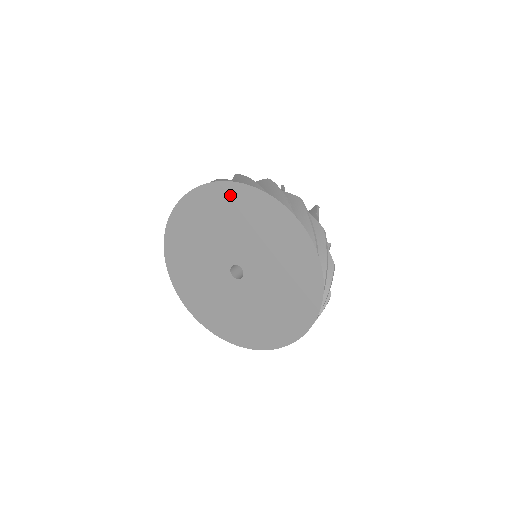
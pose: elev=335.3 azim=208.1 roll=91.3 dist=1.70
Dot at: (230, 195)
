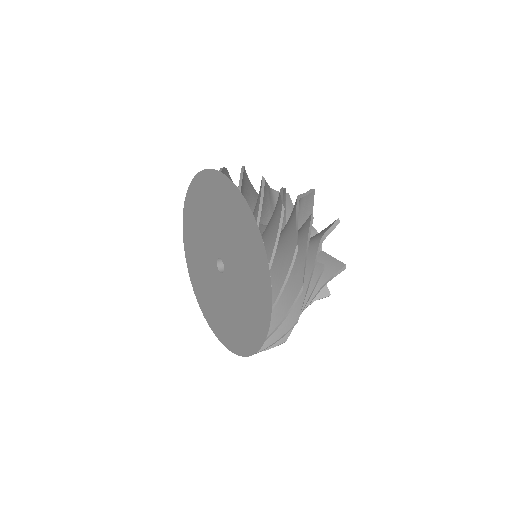
Dot at: (194, 196)
